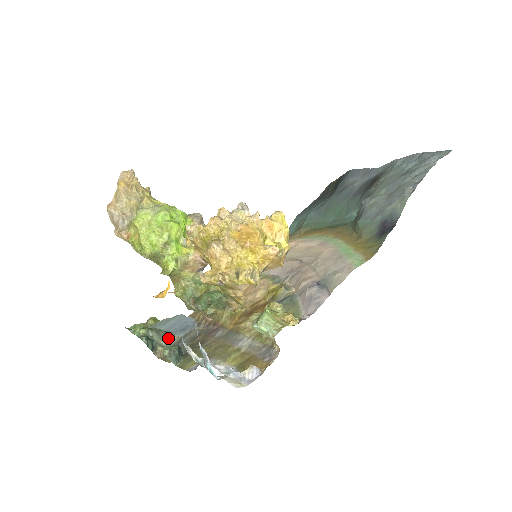
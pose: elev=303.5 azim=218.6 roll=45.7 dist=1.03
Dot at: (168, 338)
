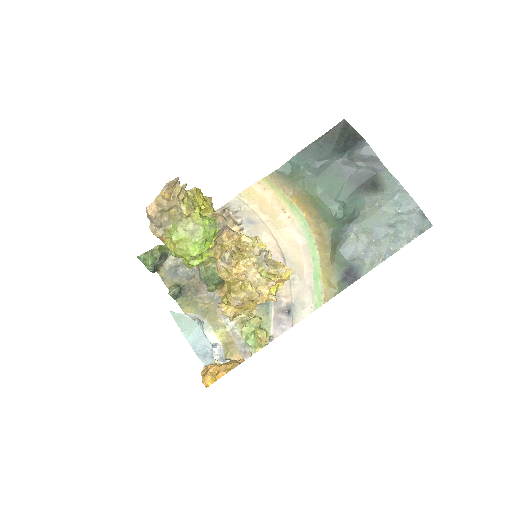
Dot at: (166, 258)
